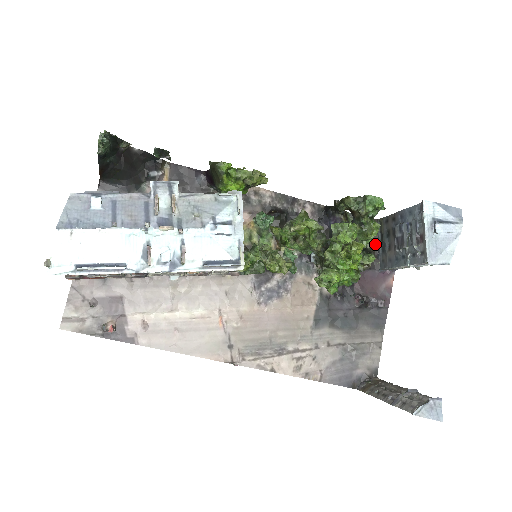
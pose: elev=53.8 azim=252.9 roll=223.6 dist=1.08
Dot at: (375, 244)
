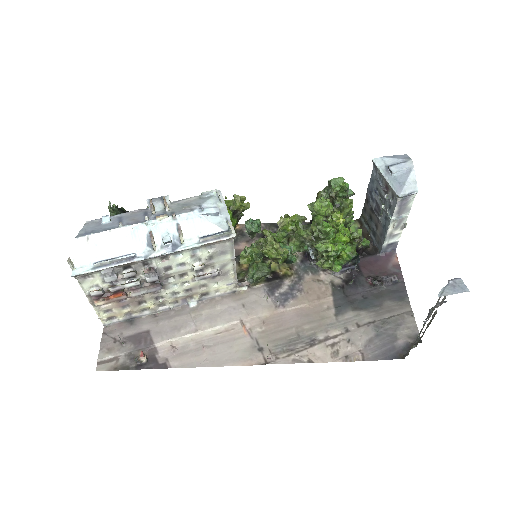
Dot at: (367, 236)
